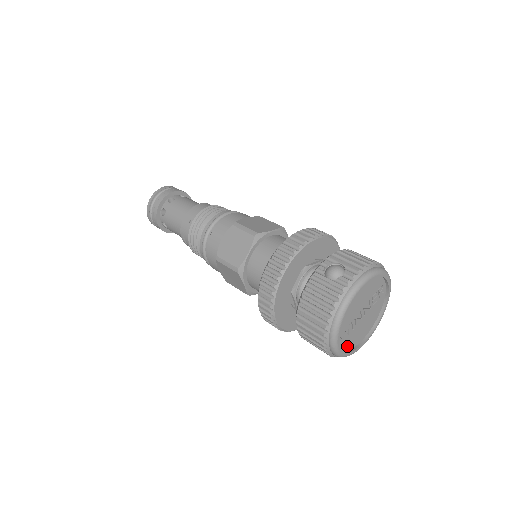
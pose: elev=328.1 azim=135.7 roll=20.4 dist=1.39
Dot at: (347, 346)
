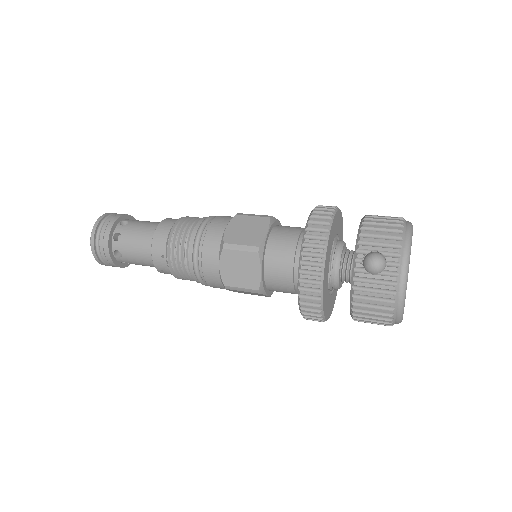
Dot at: occluded
